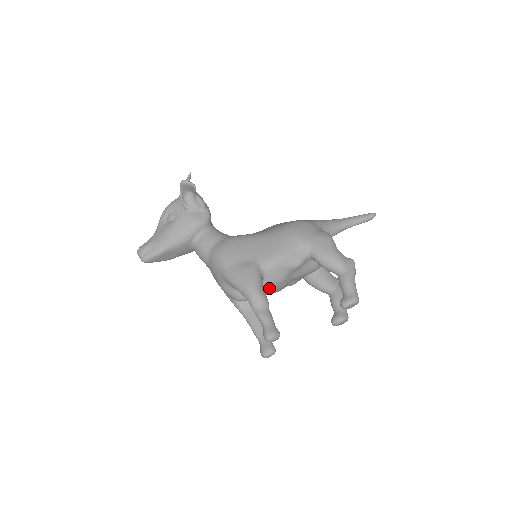
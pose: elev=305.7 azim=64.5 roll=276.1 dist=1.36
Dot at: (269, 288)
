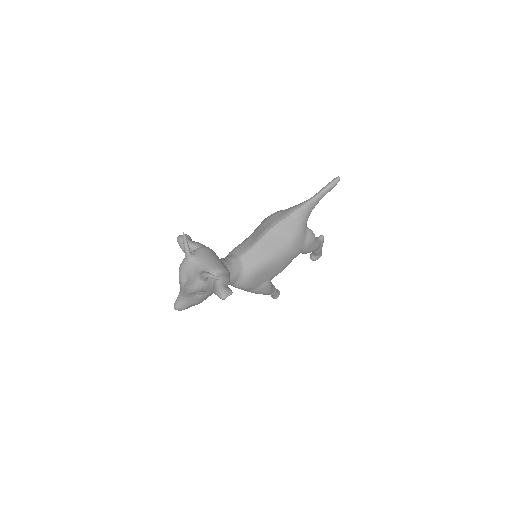
Dot at: occluded
